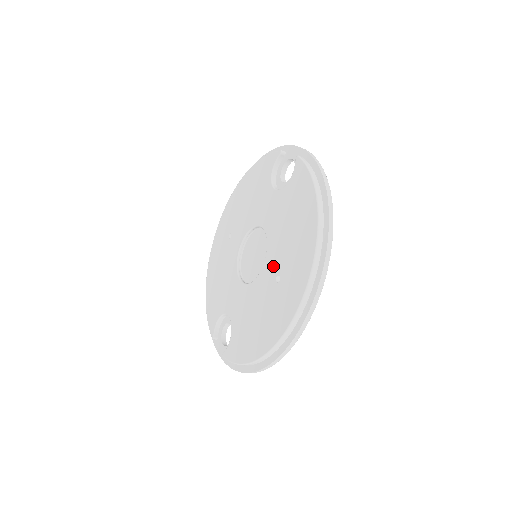
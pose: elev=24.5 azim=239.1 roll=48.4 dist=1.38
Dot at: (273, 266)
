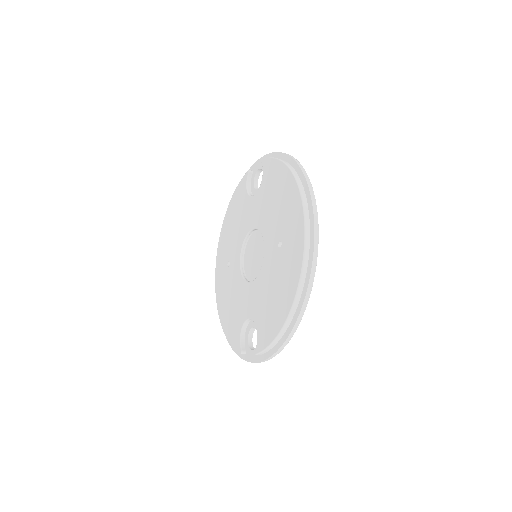
Dot at: (272, 241)
